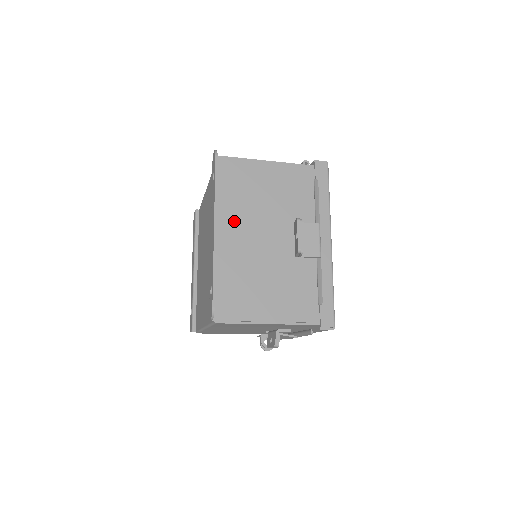
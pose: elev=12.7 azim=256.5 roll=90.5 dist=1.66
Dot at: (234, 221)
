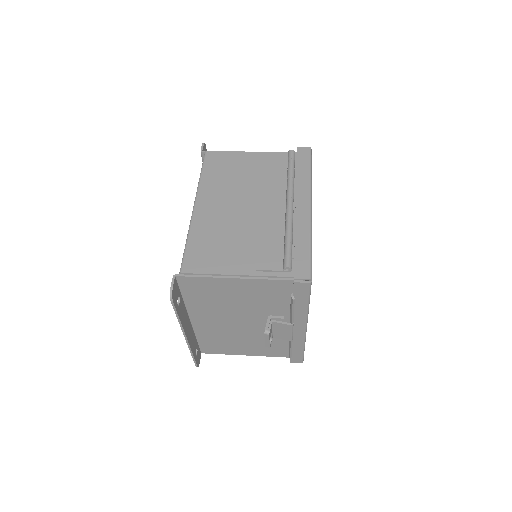
Dot at: (208, 314)
